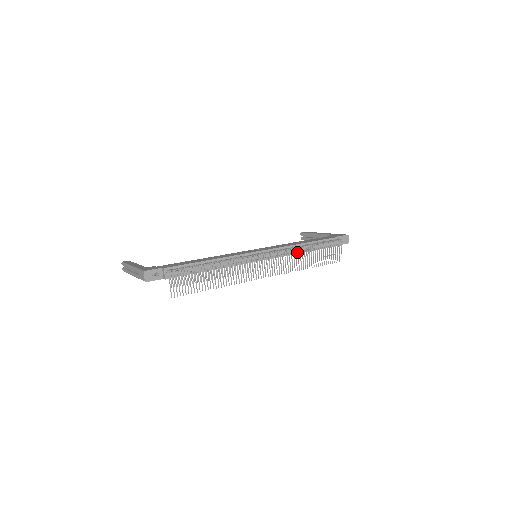
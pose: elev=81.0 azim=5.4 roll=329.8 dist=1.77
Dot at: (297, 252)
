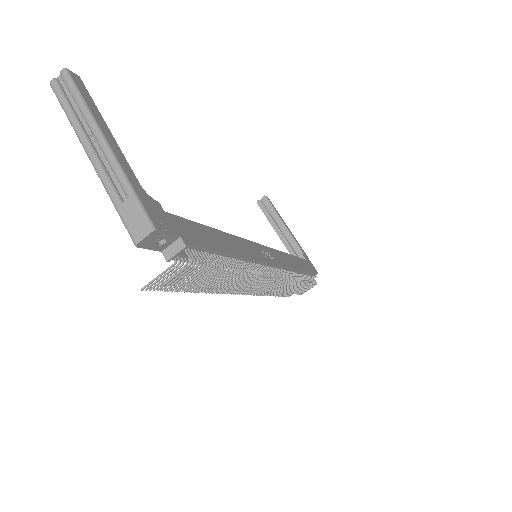
Dot at: occluded
